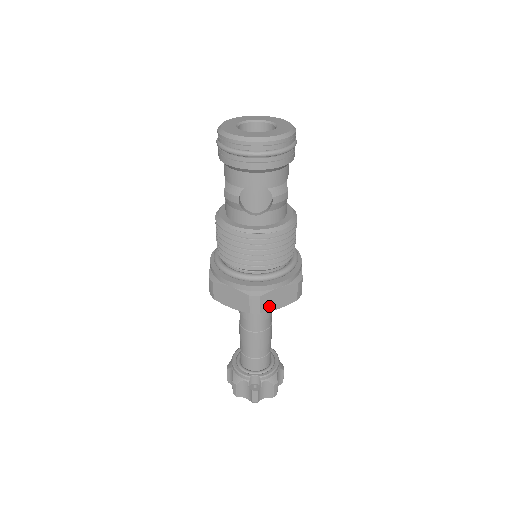
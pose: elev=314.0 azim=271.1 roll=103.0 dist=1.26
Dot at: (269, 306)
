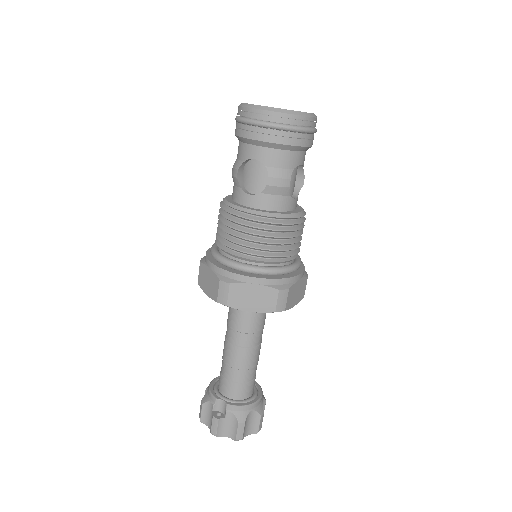
Dot at: (239, 302)
